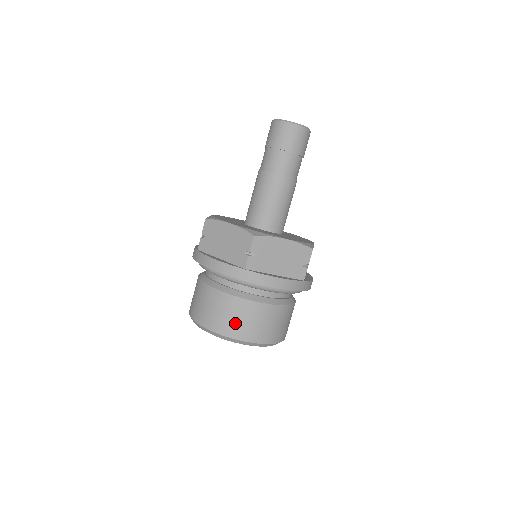
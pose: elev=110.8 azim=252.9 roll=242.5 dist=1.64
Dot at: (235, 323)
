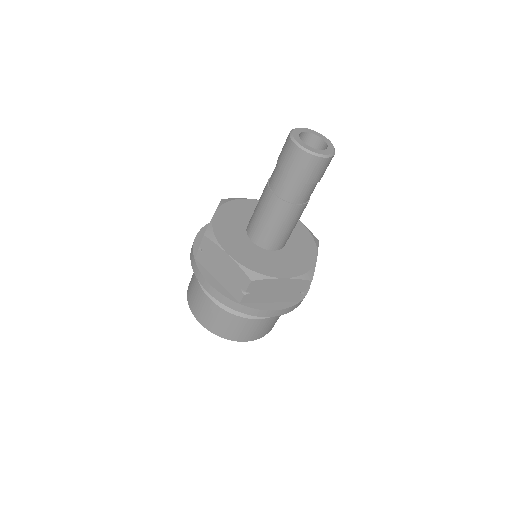
Dot at: (228, 330)
